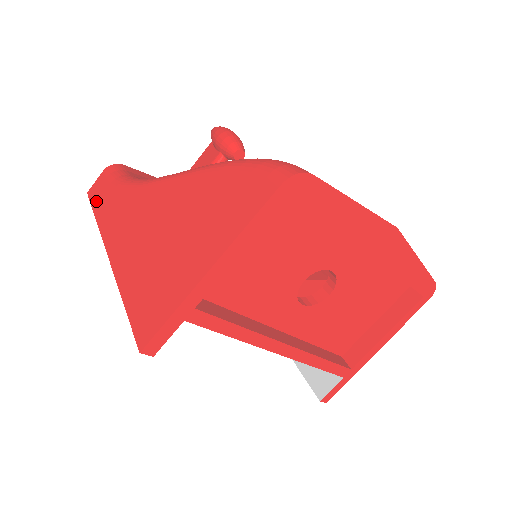
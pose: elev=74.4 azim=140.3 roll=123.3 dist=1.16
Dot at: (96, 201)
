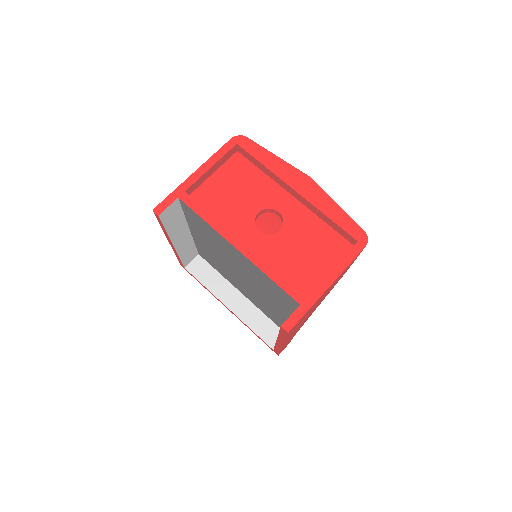
Dot at: occluded
